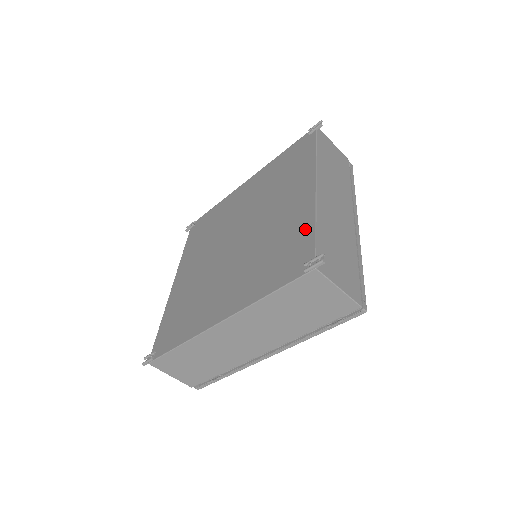
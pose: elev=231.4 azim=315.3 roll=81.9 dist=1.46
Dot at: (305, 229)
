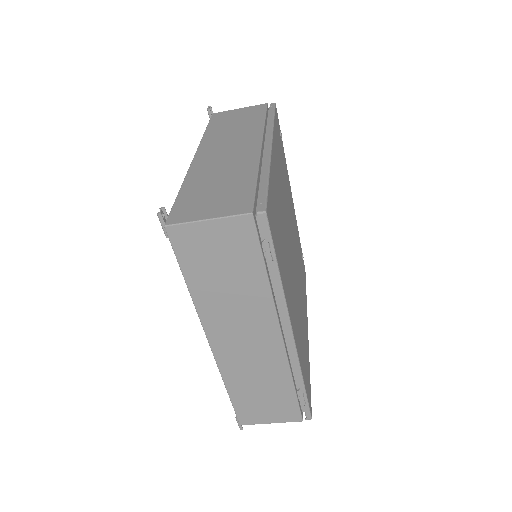
Dot at: occluded
